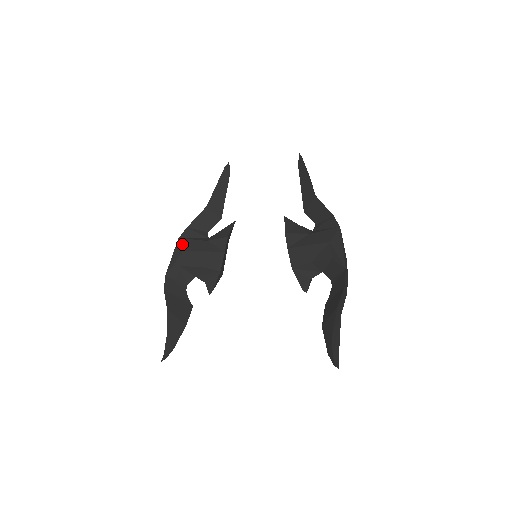
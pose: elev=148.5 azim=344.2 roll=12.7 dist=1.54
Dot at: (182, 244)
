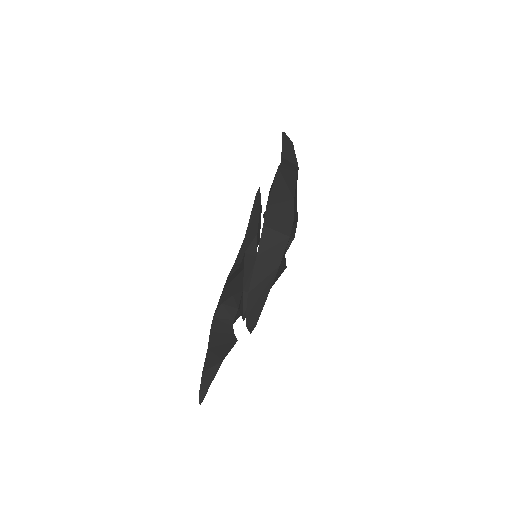
Dot at: (226, 282)
